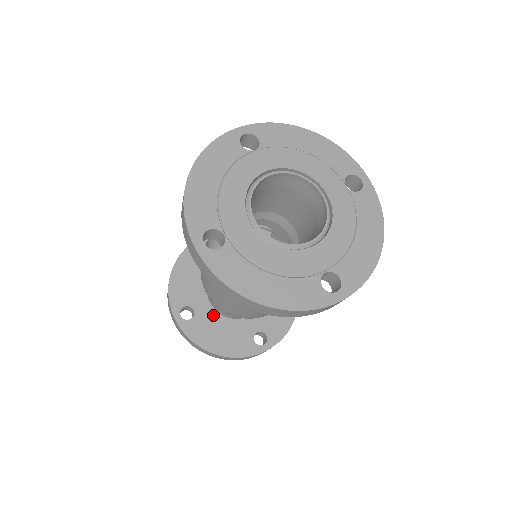
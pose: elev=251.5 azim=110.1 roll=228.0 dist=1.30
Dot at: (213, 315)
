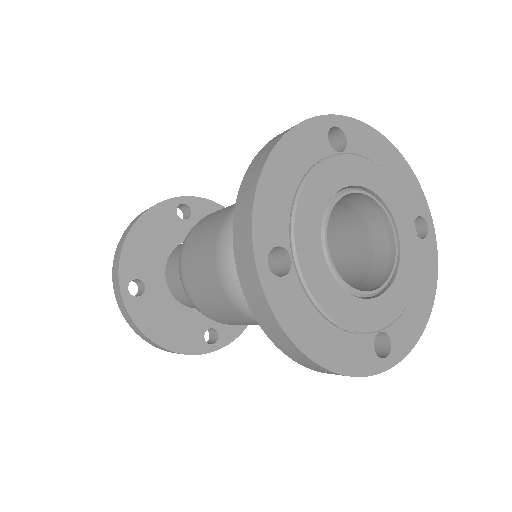
Dot at: (166, 297)
